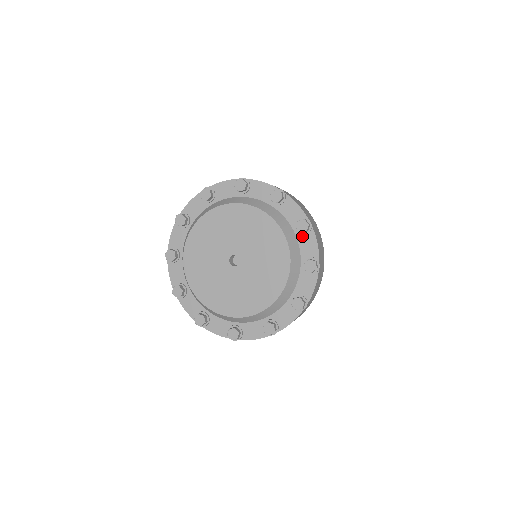
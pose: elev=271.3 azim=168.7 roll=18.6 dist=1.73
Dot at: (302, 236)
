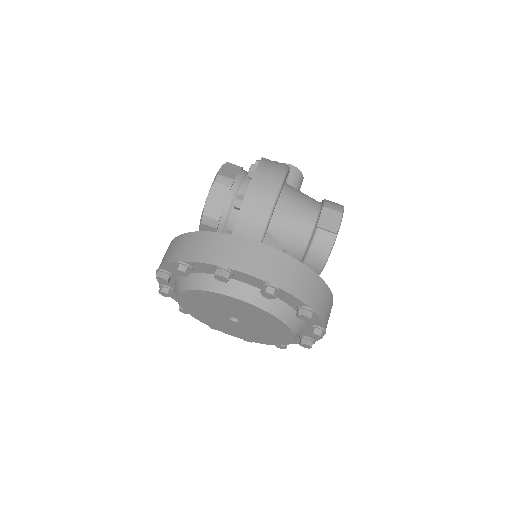
Dot at: (235, 277)
